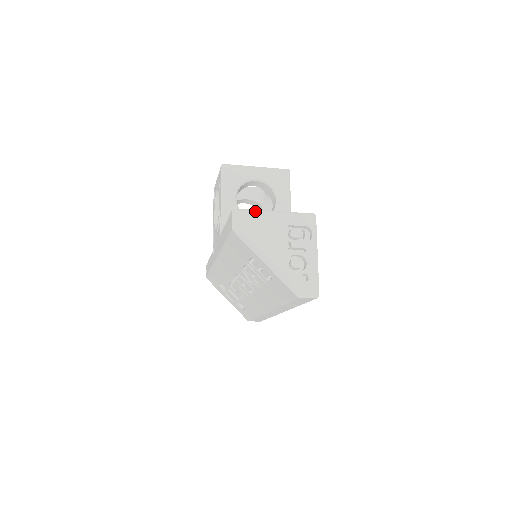
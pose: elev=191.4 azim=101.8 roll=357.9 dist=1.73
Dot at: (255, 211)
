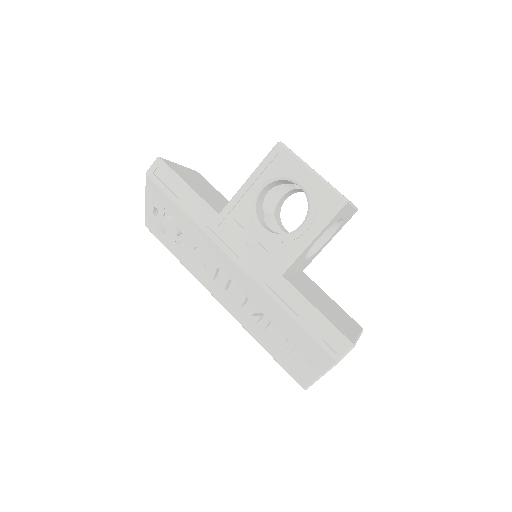
Dot at: occluded
